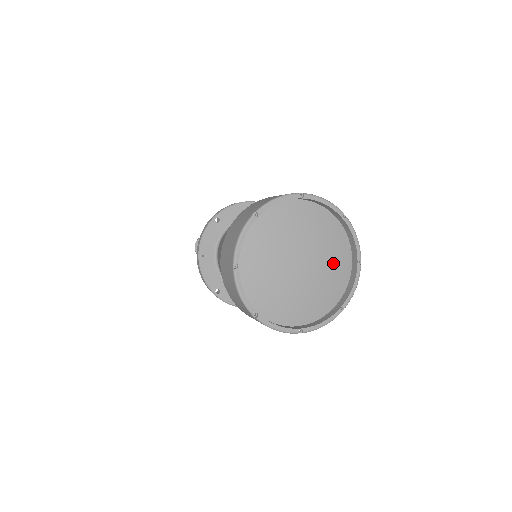
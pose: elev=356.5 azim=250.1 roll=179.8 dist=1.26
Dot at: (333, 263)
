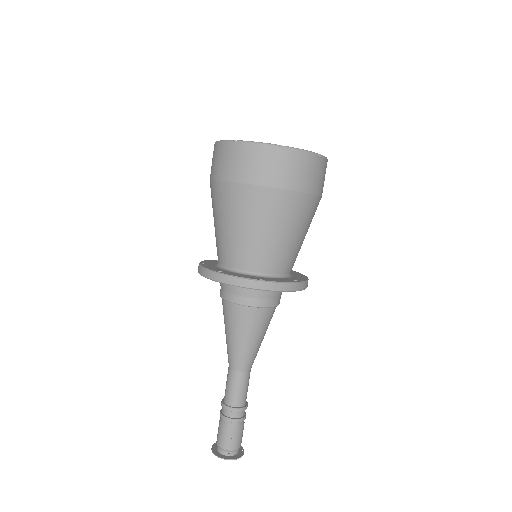
Dot at: occluded
